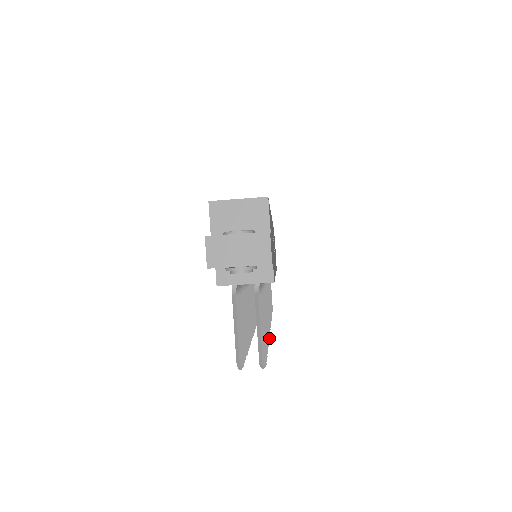
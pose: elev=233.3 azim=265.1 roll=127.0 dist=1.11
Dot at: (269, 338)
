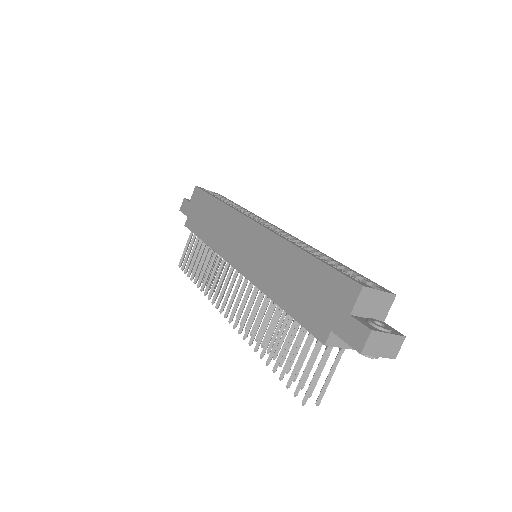
Dot at: occluded
